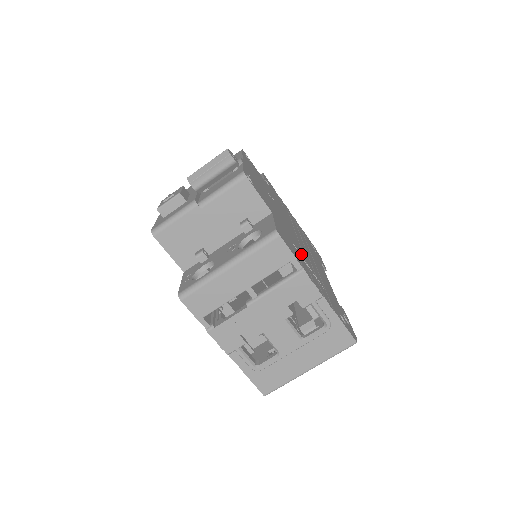
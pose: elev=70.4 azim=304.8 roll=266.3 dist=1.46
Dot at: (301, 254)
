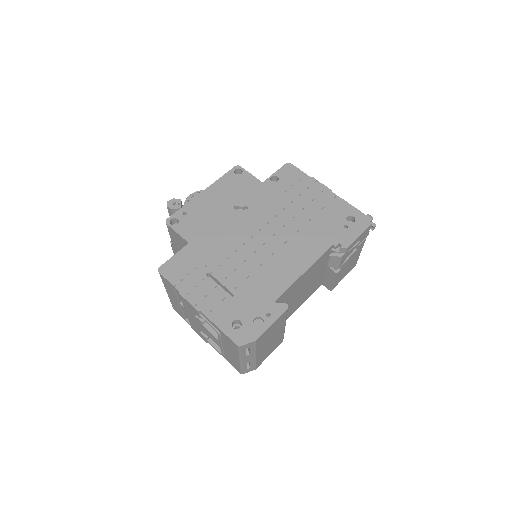
Dot at: (218, 268)
